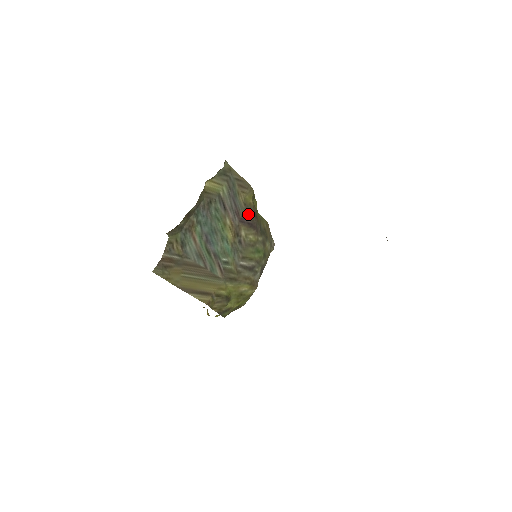
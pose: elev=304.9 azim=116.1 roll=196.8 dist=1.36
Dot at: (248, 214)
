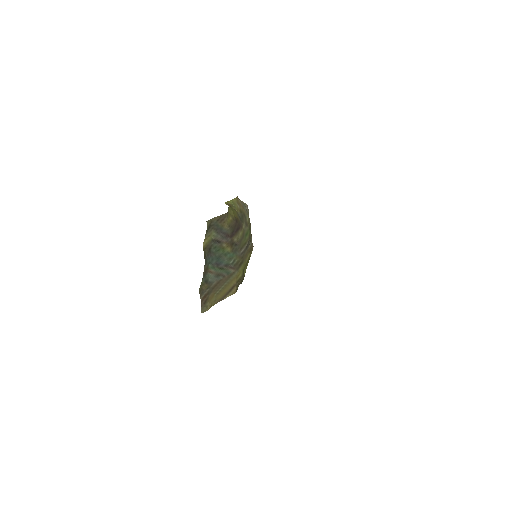
Dot at: (233, 228)
